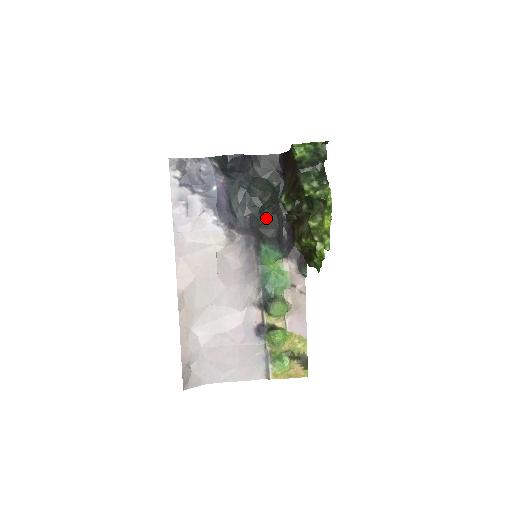
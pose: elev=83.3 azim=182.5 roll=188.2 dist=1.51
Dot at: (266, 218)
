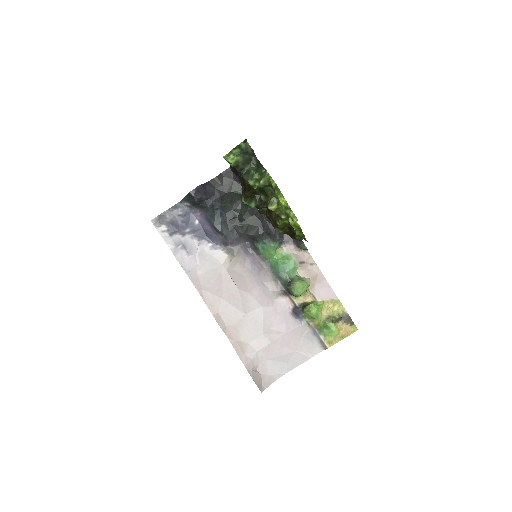
Dot at: (247, 222)
